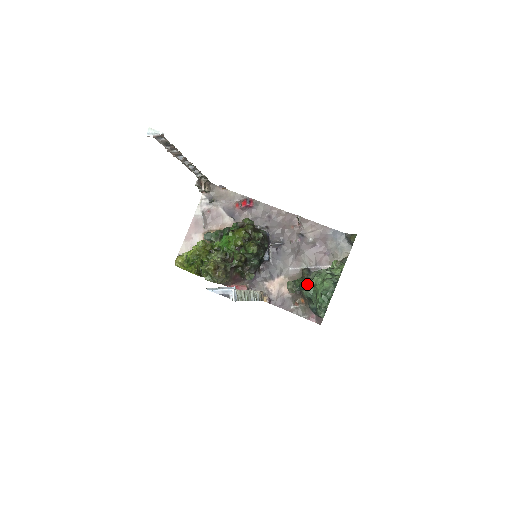
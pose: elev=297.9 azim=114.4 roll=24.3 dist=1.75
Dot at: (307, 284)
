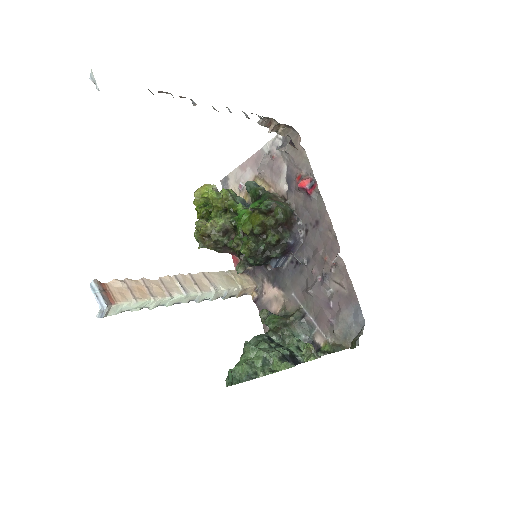
Dot at: (253, 339)
